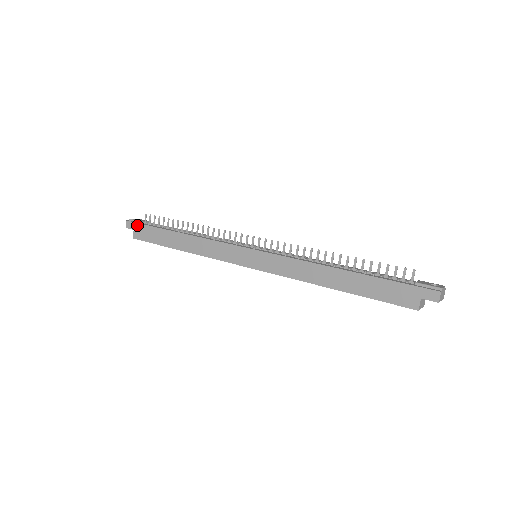
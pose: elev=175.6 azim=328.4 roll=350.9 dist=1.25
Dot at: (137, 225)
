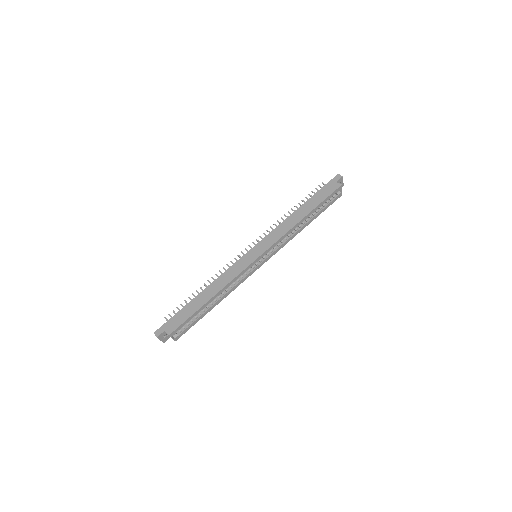
Dot at: (165, 325)
